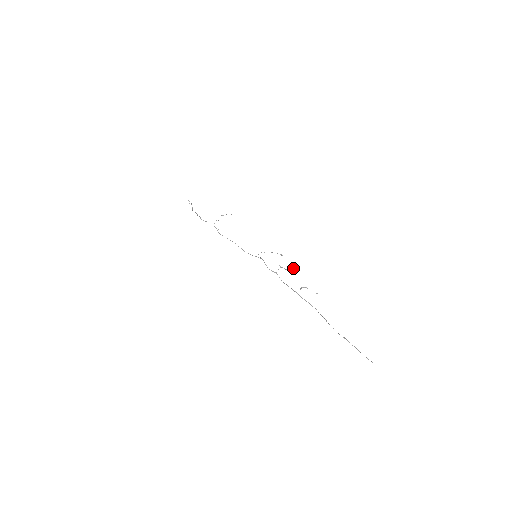
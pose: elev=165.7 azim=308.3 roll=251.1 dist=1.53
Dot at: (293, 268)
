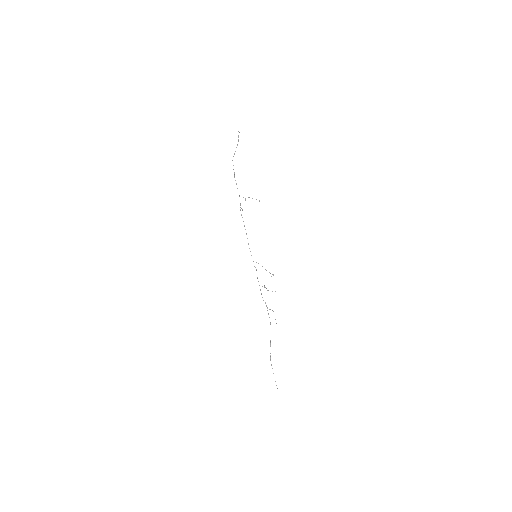
Dot at: (275, 291)
